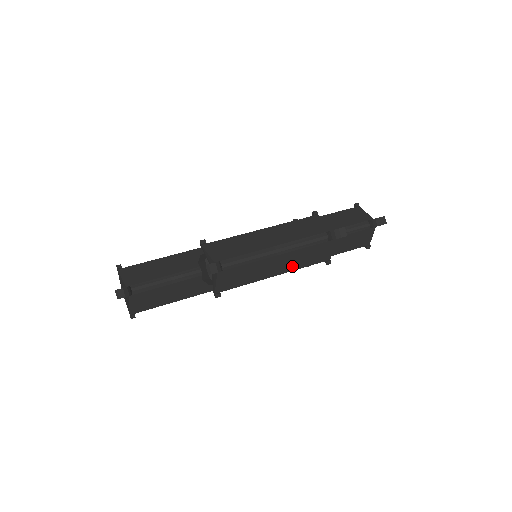
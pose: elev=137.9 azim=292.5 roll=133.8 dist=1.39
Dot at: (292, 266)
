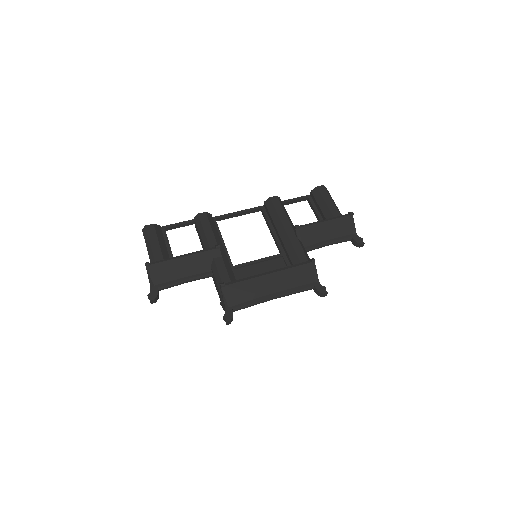
Dot at: occluded
